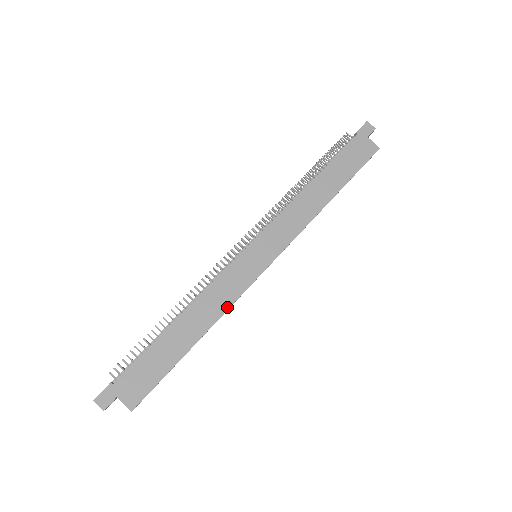
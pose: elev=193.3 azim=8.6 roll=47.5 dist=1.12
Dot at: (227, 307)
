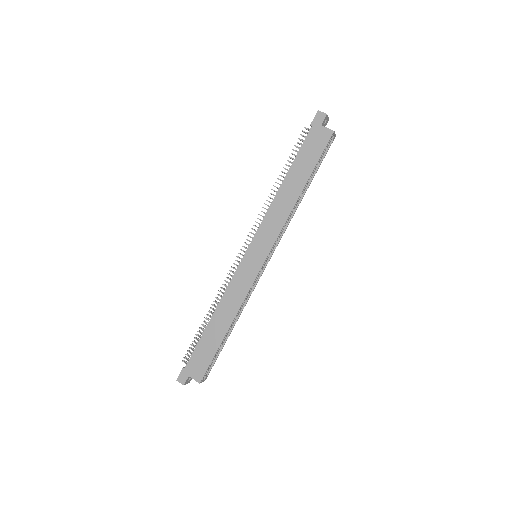
Dot at: (242, 301)
